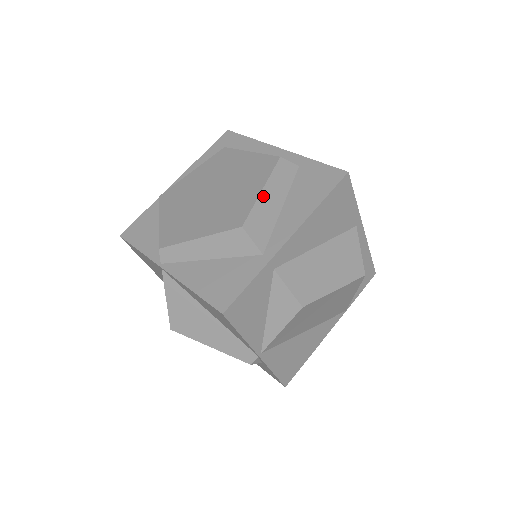
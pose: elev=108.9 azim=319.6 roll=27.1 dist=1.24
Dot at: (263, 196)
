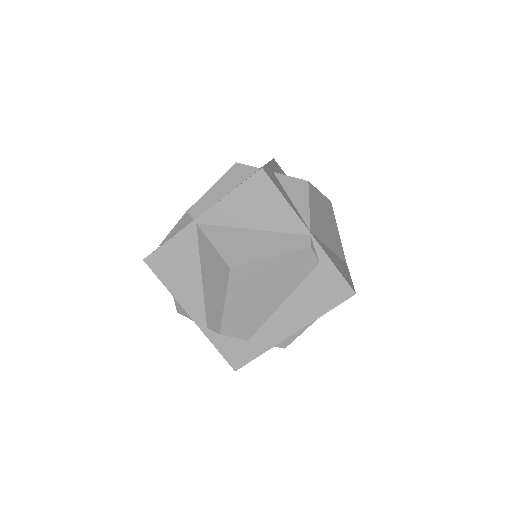
Dot at: occluded
